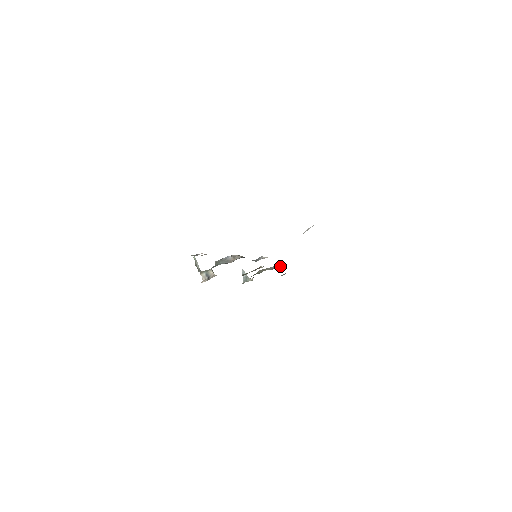
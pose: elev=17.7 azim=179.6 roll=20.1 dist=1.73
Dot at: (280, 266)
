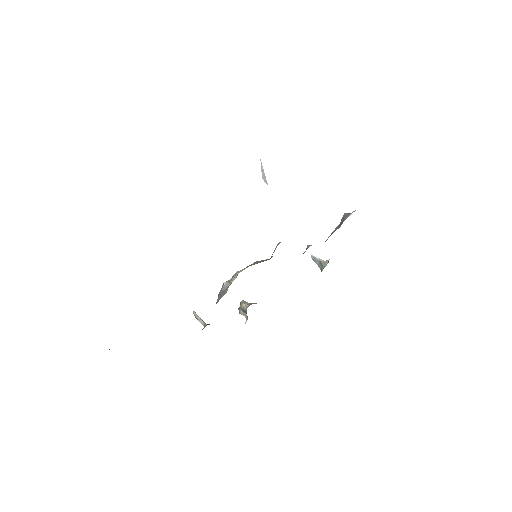
Dot at: (343, 220)
